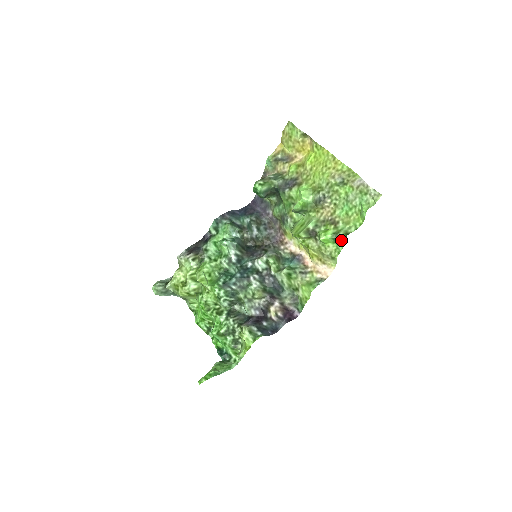
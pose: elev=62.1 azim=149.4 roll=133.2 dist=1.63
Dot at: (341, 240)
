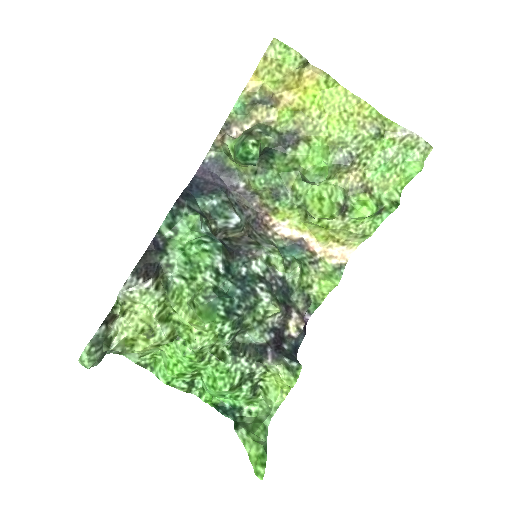
Dot at: (382, 212)
